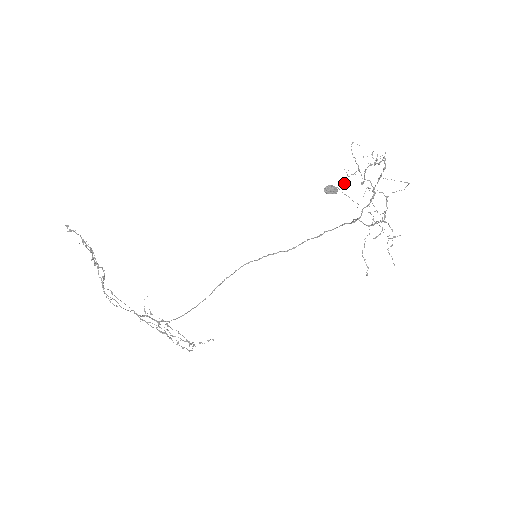
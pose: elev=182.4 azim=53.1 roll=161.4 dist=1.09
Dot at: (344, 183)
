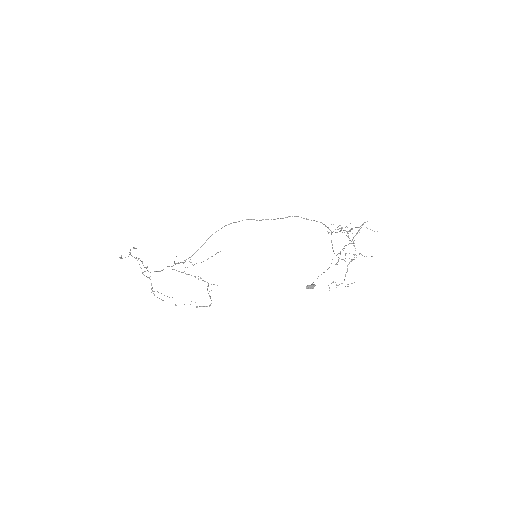
Dot at: (328, 232)
